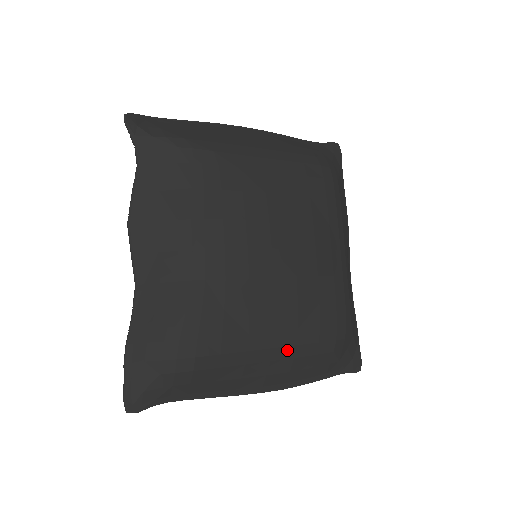
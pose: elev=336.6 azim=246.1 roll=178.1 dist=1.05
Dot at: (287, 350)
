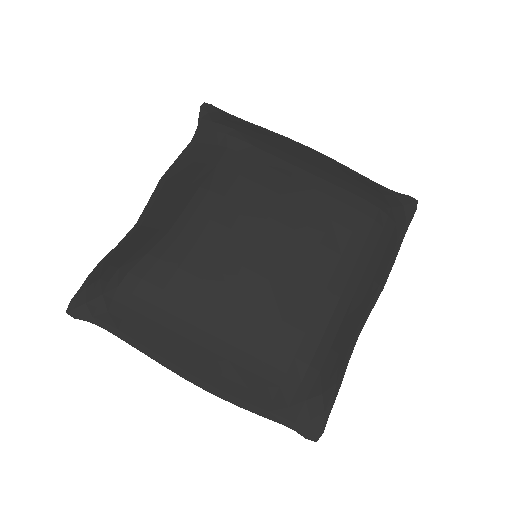
Dot at: (223, 346)
